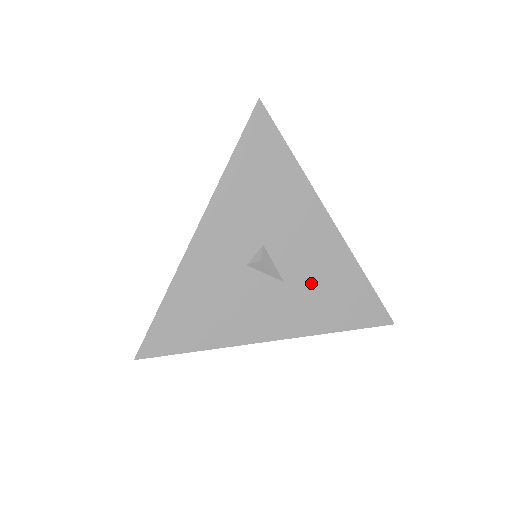
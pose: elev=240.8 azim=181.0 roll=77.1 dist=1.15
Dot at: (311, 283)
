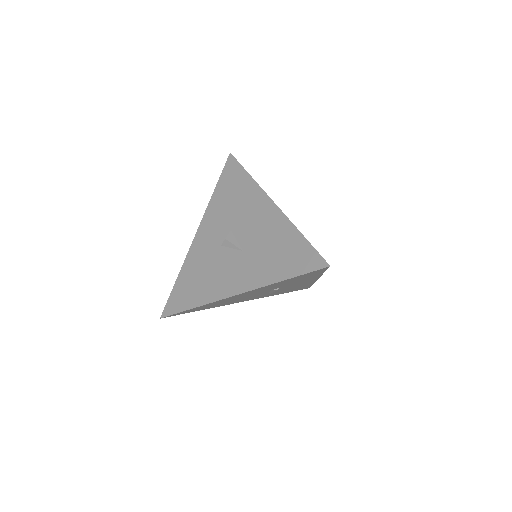
Dot at: (261, 248)
